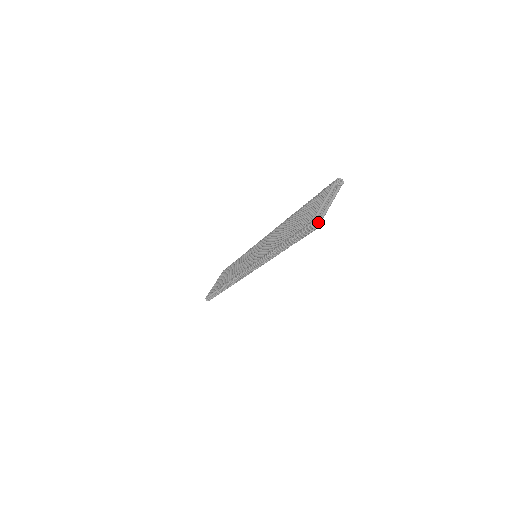
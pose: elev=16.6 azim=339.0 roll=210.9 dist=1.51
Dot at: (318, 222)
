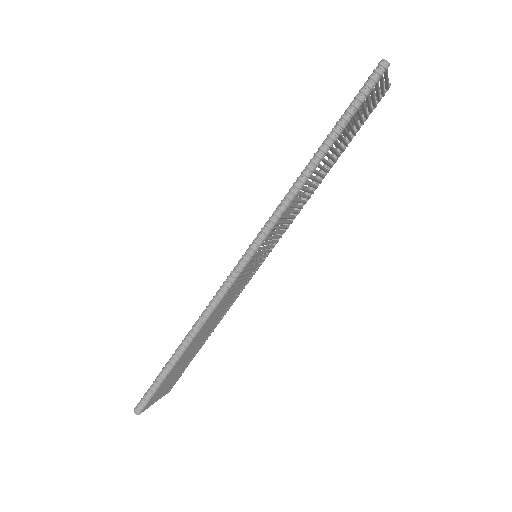
Dot at: (387, 62)
